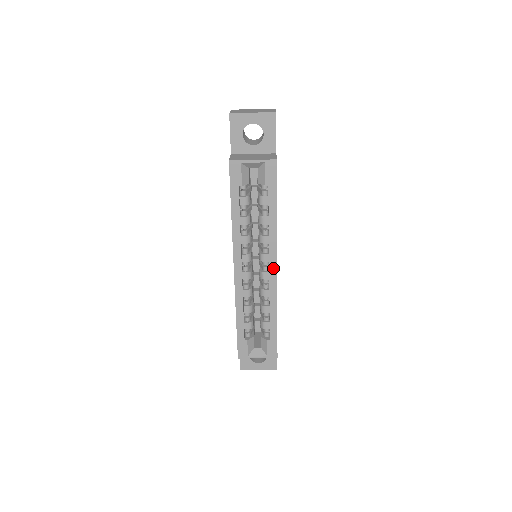
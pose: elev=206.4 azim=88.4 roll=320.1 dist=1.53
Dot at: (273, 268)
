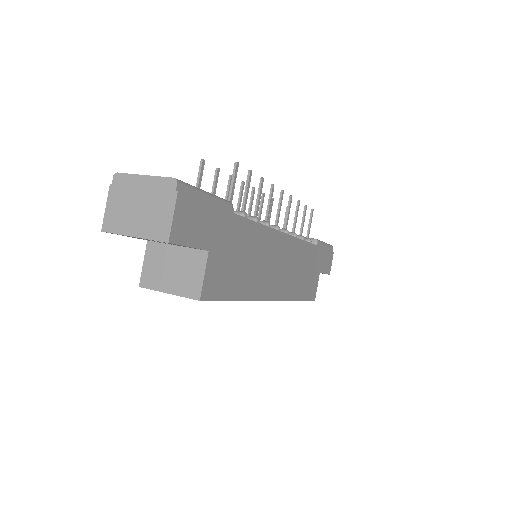
Dot at: occluded
